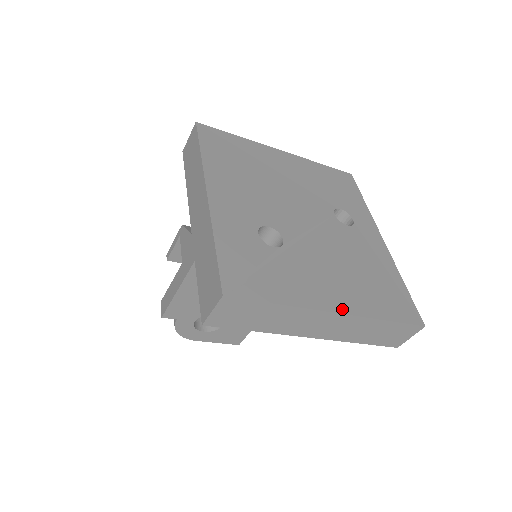
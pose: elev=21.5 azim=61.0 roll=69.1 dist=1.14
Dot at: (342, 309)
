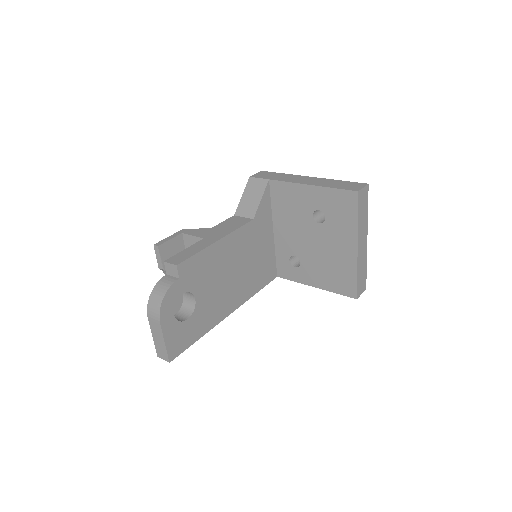
Dot at: (365, 243)
